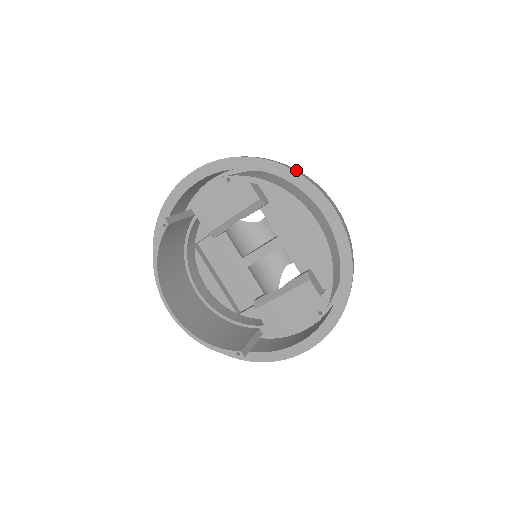
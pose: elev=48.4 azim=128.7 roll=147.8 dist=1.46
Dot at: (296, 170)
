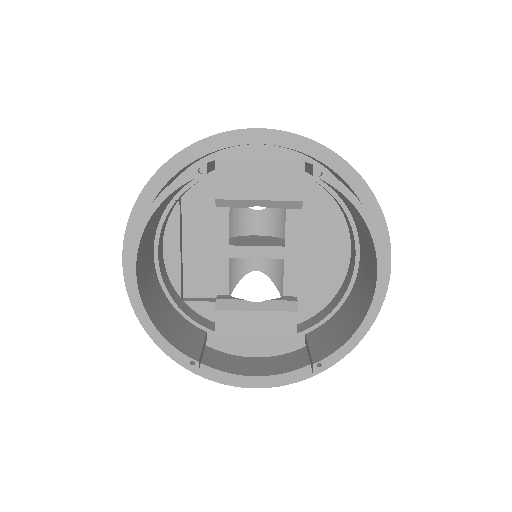
Dot at: occluded
